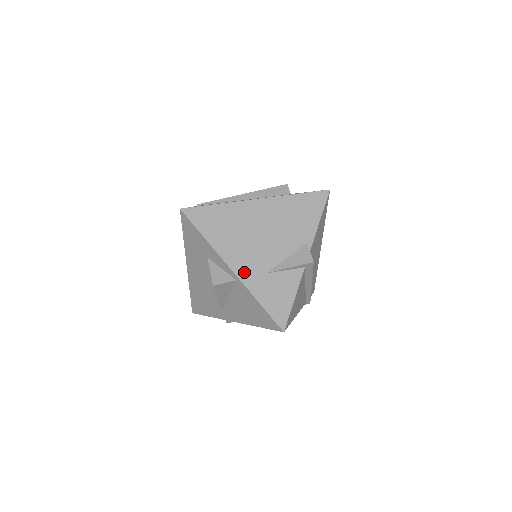
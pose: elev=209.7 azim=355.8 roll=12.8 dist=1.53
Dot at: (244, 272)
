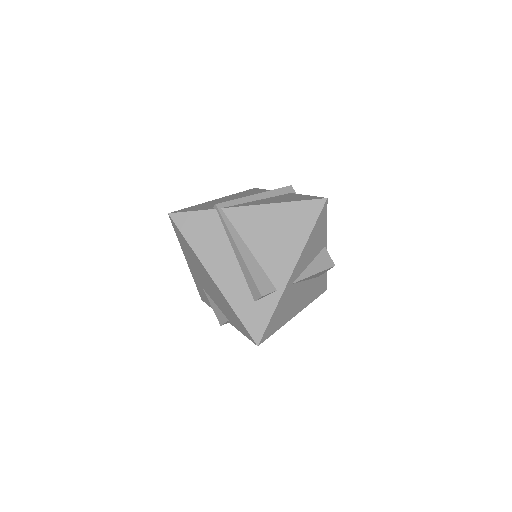
Dot at: (192, 272)
